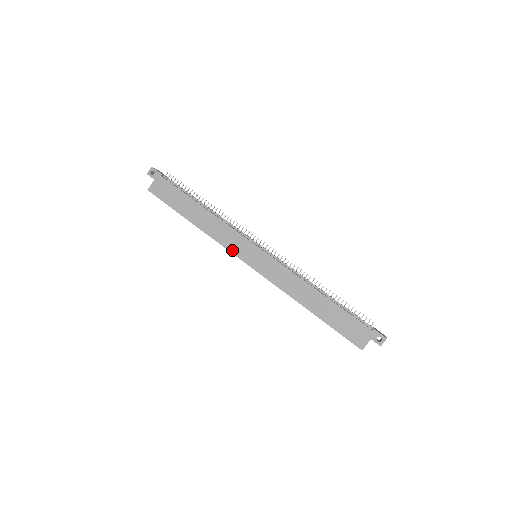
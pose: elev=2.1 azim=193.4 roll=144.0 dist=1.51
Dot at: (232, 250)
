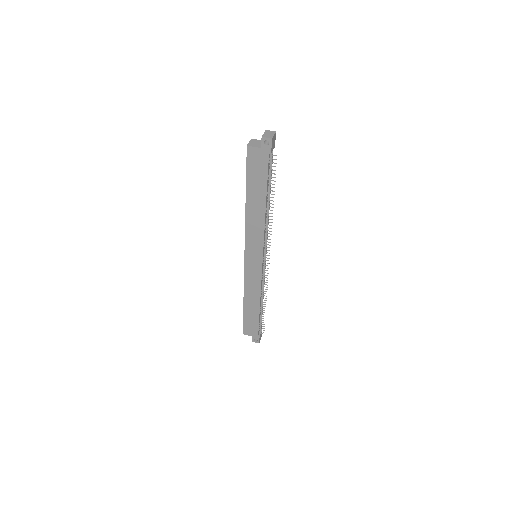
Dot at: (247, 243)
